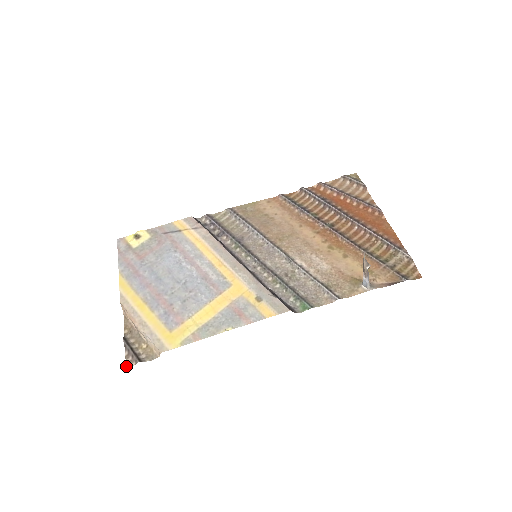
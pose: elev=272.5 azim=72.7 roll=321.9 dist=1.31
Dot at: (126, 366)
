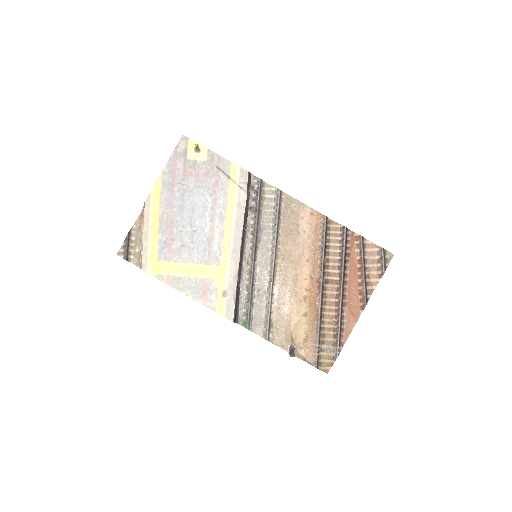
Dot at: (117, 253)
